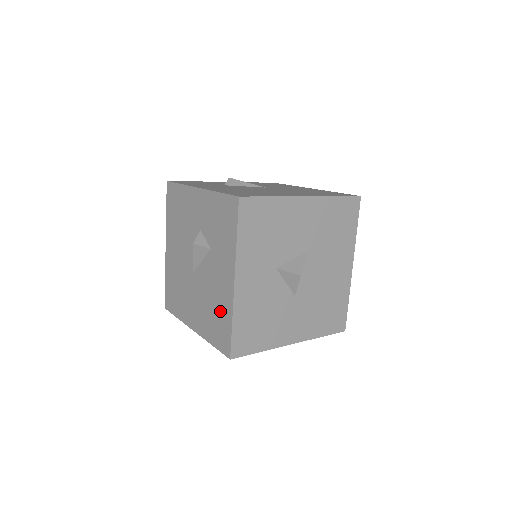
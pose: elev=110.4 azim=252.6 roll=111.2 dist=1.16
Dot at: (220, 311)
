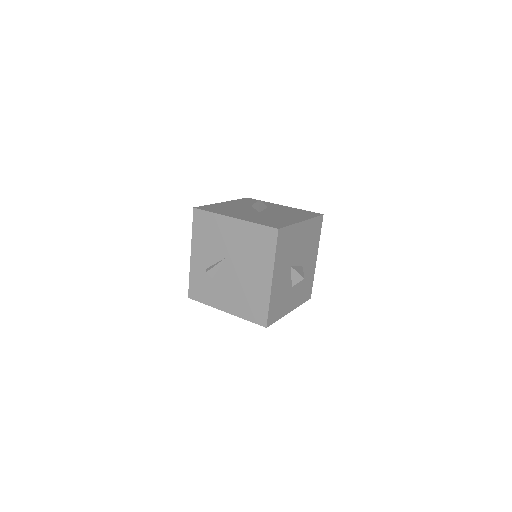
Dot at: occluded
